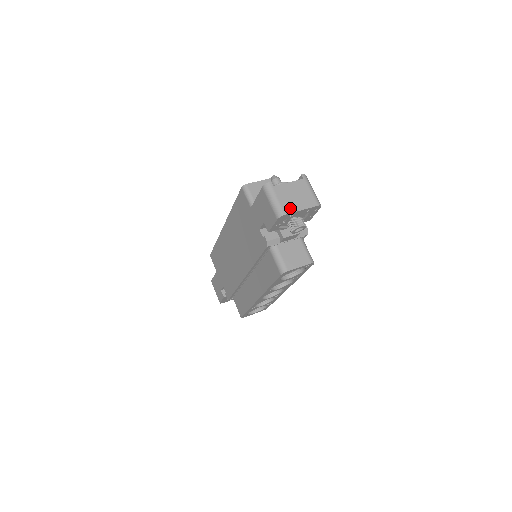
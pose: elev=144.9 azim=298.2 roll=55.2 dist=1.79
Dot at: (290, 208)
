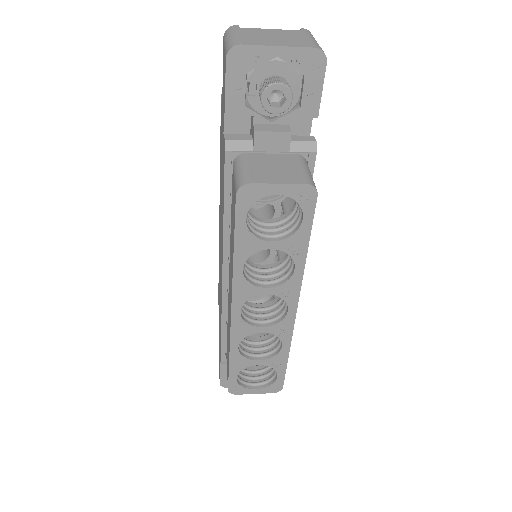
Dot at: (255, 42)
